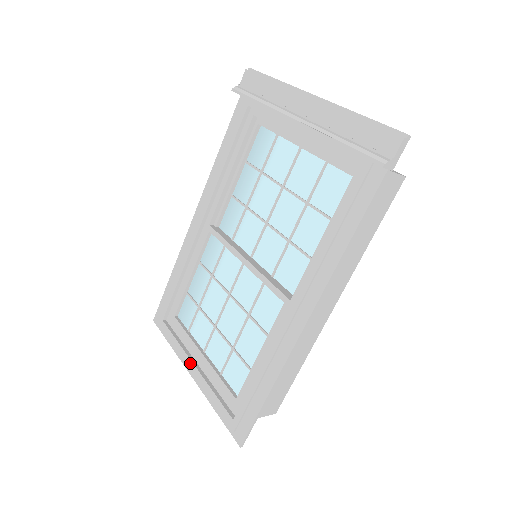
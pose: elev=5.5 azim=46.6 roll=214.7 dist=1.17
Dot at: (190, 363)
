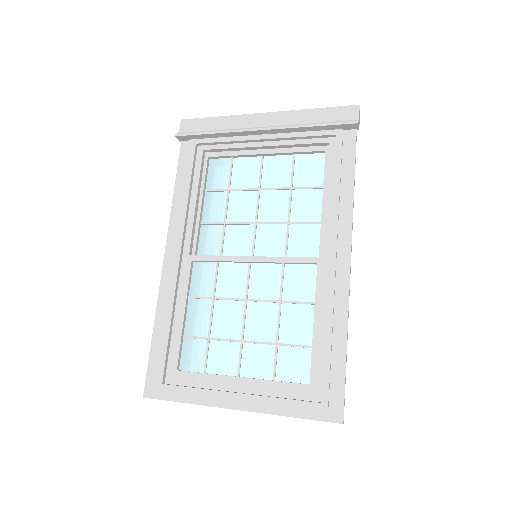
Dot at: (230, 395)
